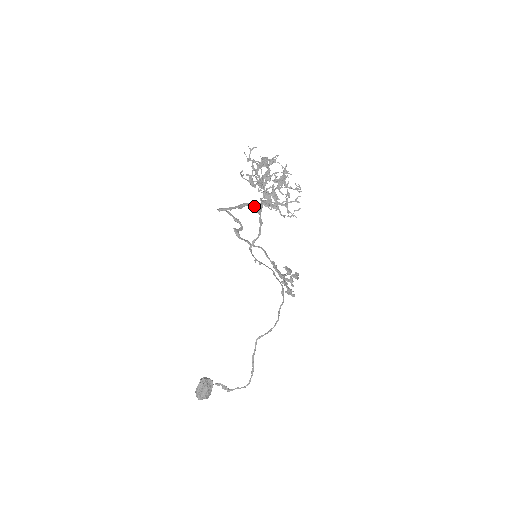
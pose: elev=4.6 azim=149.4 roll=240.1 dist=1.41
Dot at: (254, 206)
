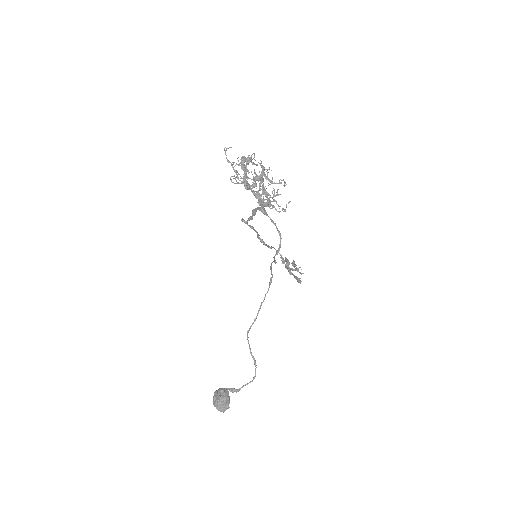
Dot at: (261, 209)
